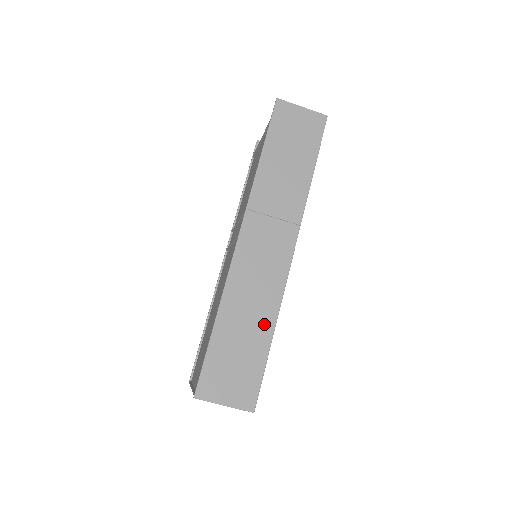
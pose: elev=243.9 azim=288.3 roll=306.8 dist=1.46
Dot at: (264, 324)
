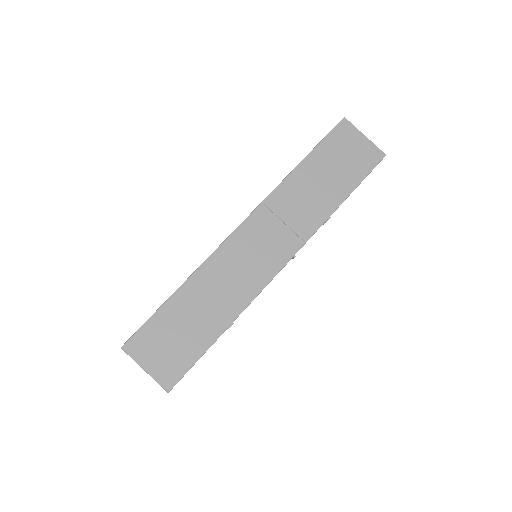
Dot at: (222, 316)
